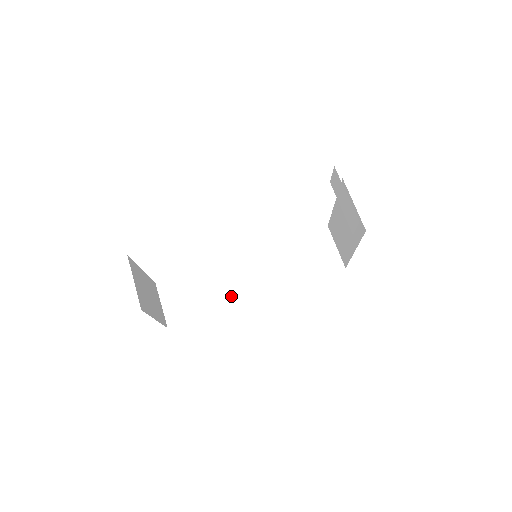
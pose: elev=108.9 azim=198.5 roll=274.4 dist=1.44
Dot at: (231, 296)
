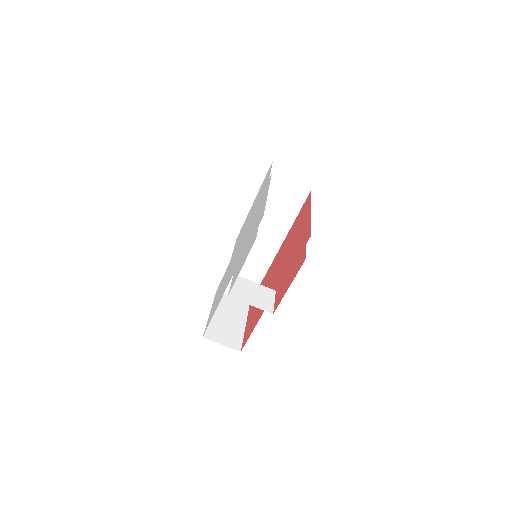
Dot at: (262, 264)
